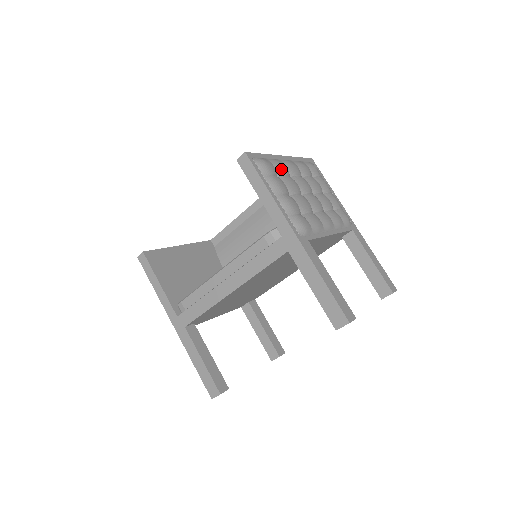
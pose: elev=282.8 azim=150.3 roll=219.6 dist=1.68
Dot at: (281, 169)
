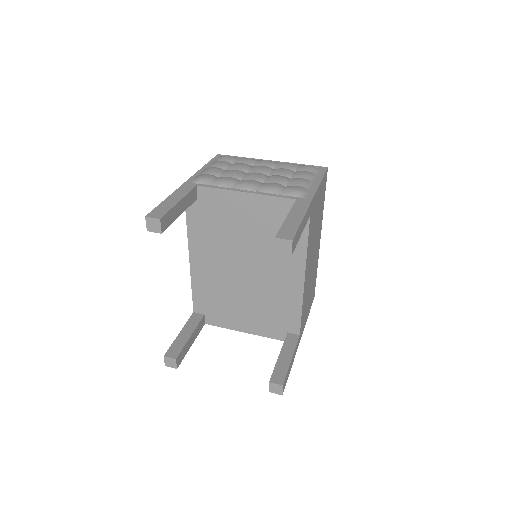
Dot at: (242, 160)
